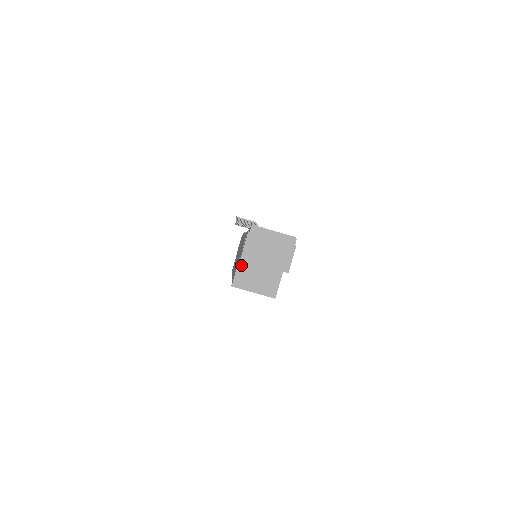
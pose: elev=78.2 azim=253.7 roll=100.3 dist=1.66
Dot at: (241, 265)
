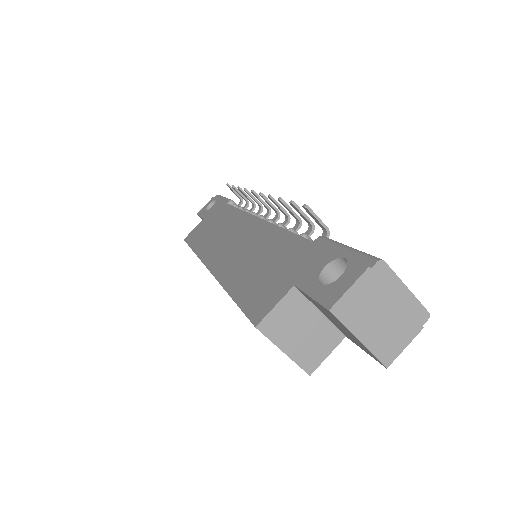
Dot at: (290, 298)
